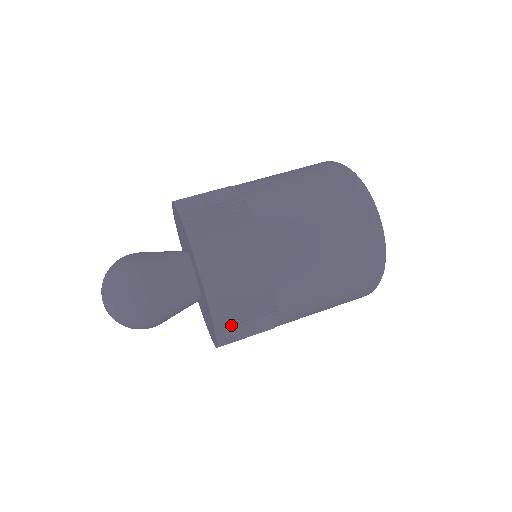
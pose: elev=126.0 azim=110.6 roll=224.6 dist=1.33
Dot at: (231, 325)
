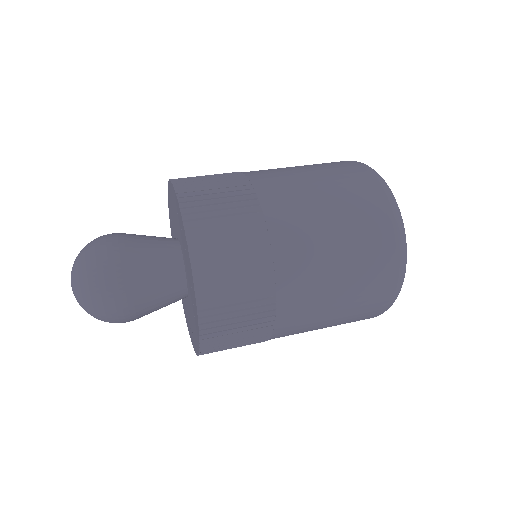
Dot at: (216, 291)
